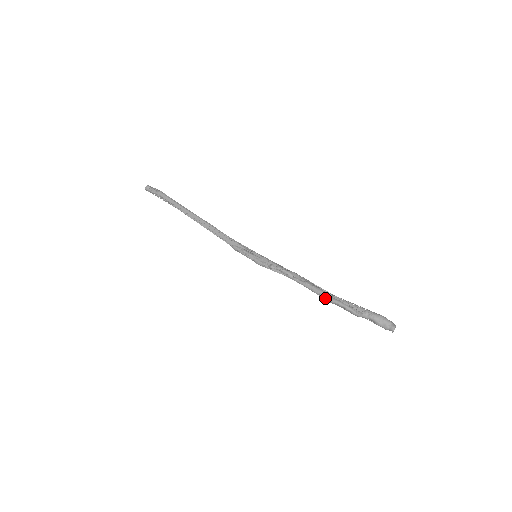
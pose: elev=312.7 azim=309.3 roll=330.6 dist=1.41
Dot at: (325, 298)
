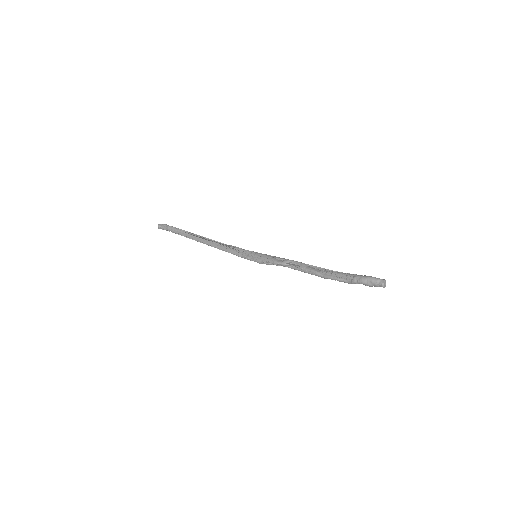
Dot at: occluded
